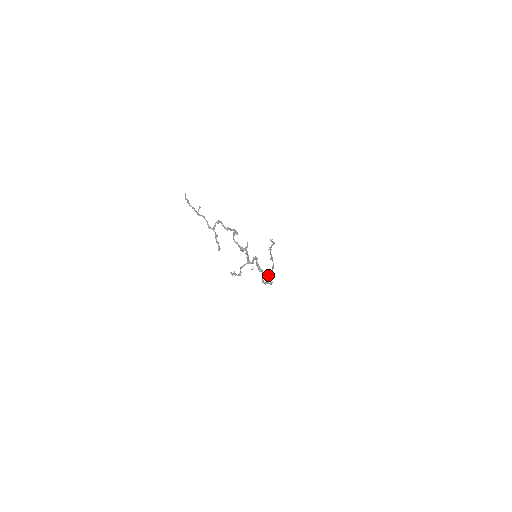
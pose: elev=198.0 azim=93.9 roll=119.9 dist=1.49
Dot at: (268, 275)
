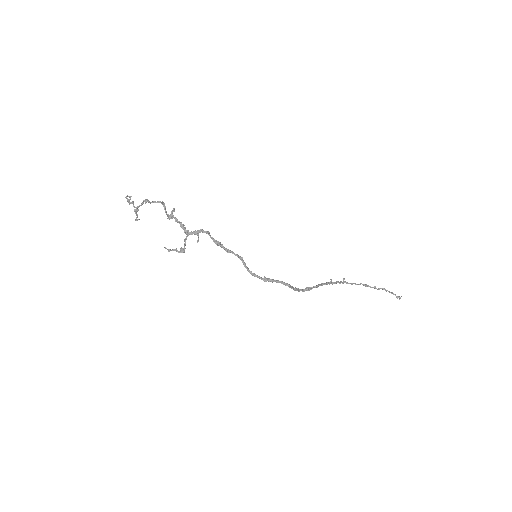
Dot at: (304, 289)
